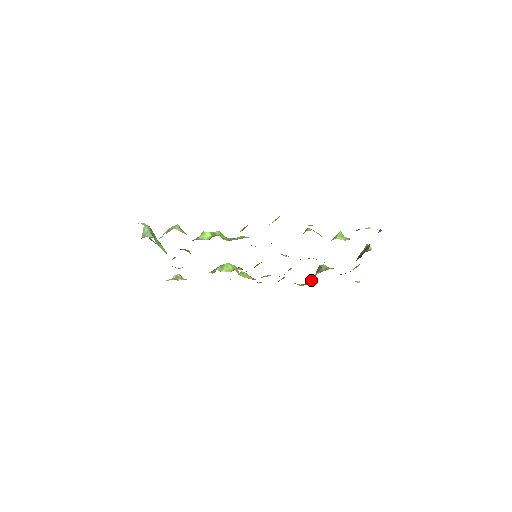
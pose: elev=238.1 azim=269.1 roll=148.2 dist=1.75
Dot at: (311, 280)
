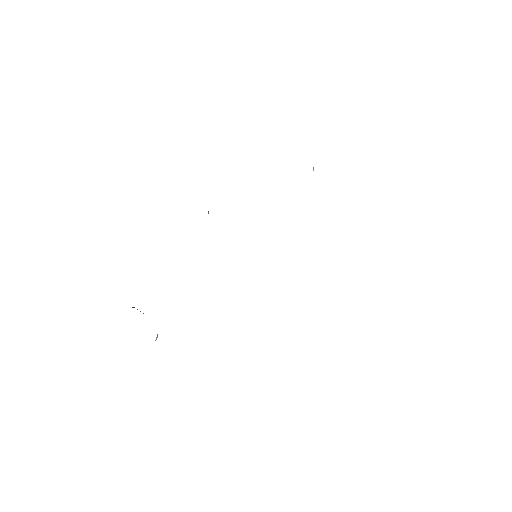
Dot at: occluded
